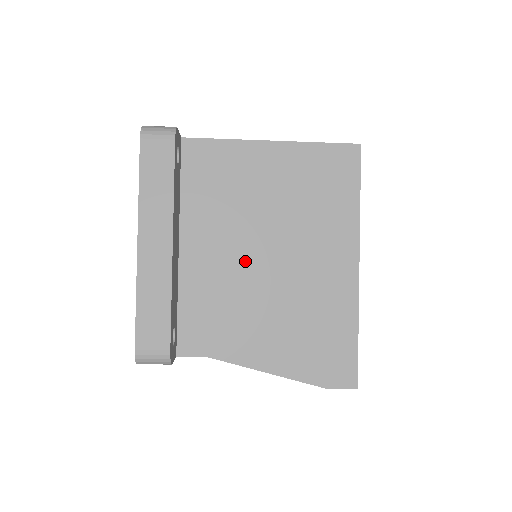
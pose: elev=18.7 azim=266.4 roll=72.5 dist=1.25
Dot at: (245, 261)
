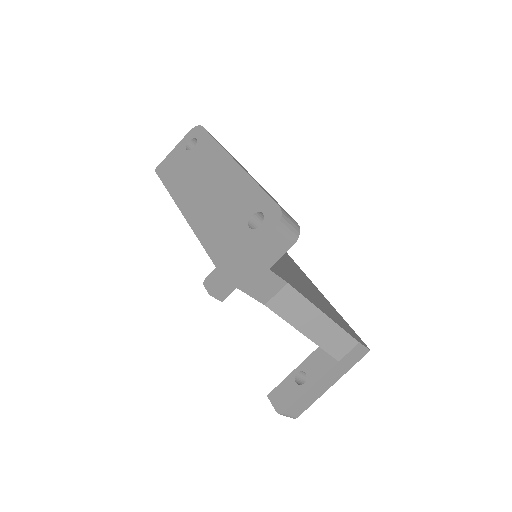
Dot at: occluded
